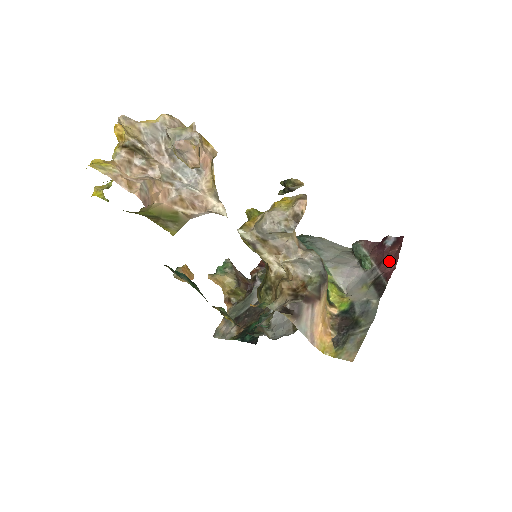
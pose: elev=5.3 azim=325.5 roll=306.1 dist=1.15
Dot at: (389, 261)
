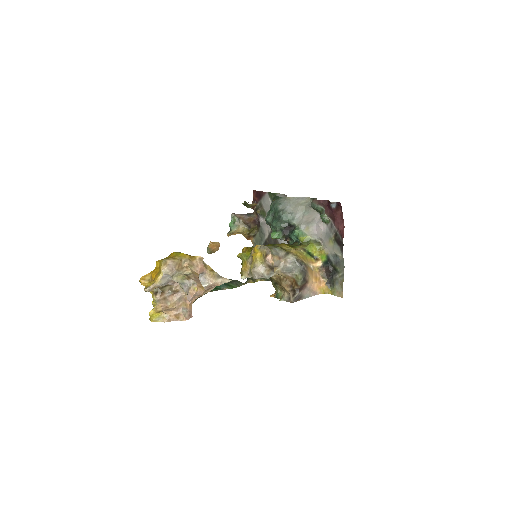
Dot at: (339, 220)
